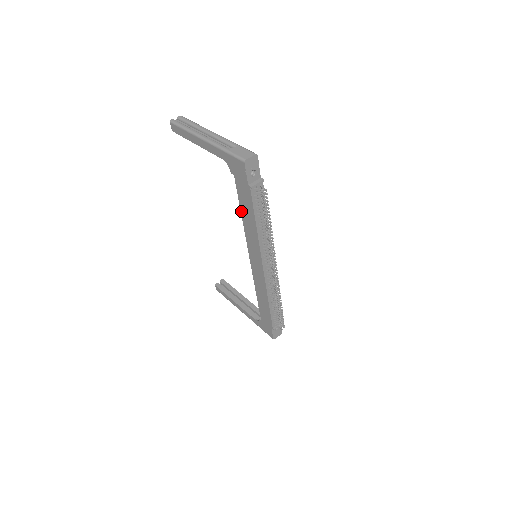
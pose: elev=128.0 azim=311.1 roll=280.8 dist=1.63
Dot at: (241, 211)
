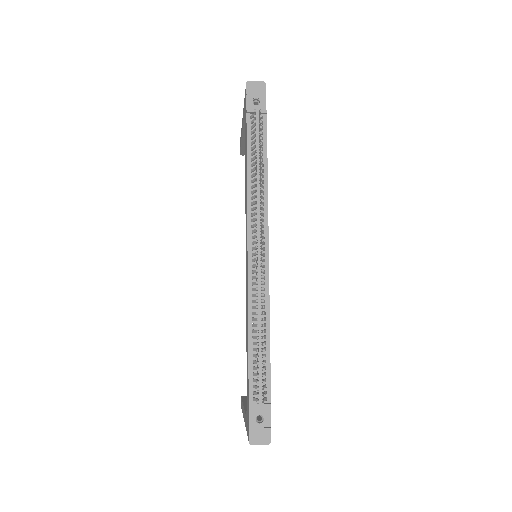
Dot at: (245, 171)
